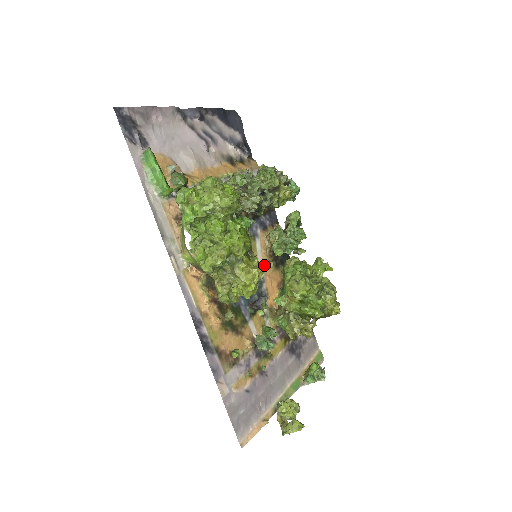
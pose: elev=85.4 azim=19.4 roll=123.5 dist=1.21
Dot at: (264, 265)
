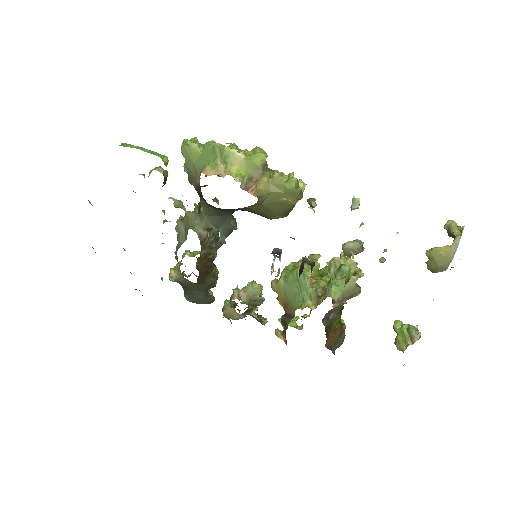
Dot at: occluded
